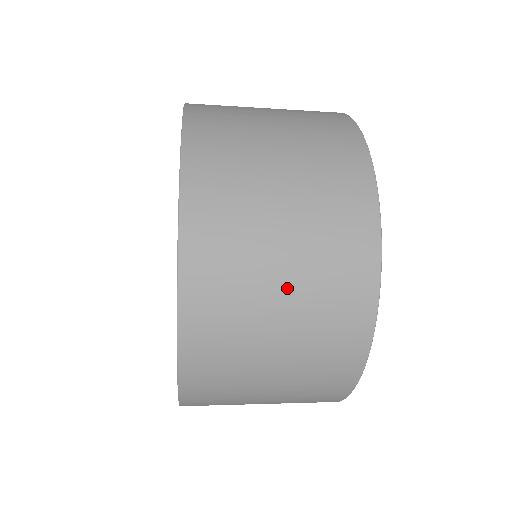
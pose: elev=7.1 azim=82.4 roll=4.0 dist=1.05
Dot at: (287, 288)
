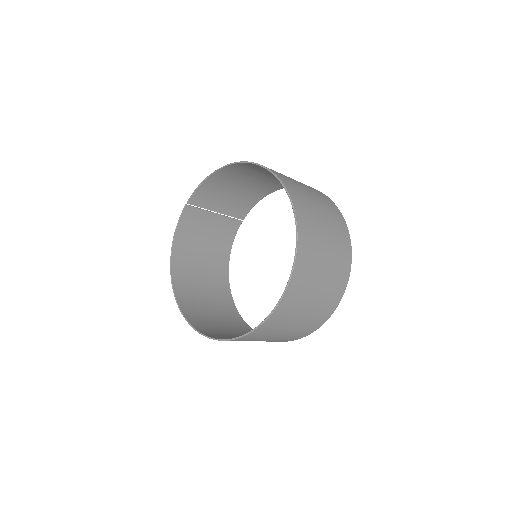
Dot at: (297, 324)
